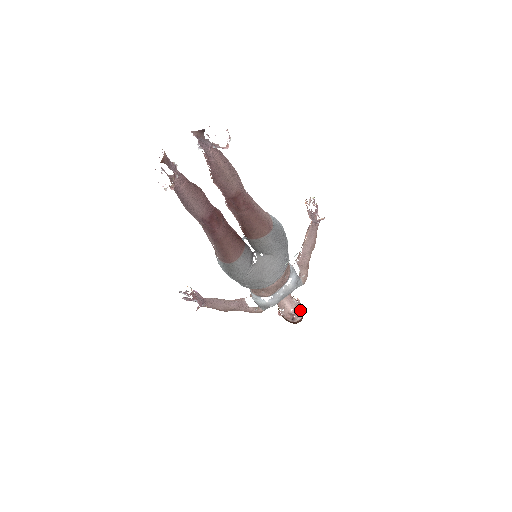
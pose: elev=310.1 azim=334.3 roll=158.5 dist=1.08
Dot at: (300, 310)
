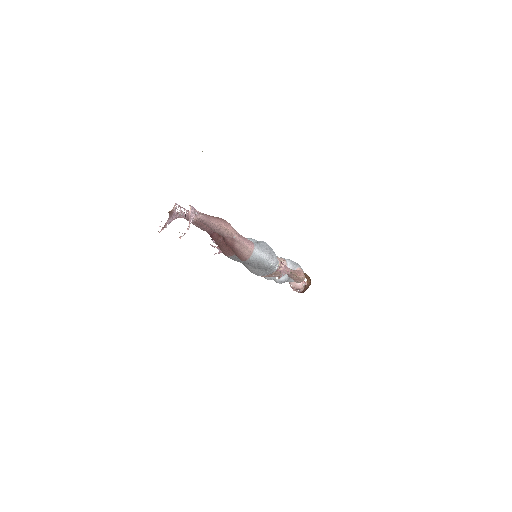
Dot at: (299, 289)
